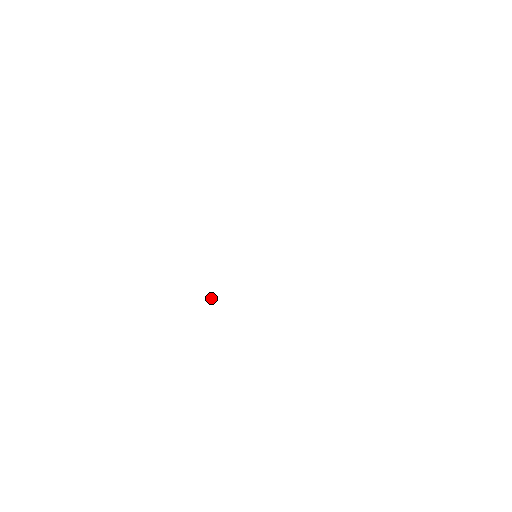
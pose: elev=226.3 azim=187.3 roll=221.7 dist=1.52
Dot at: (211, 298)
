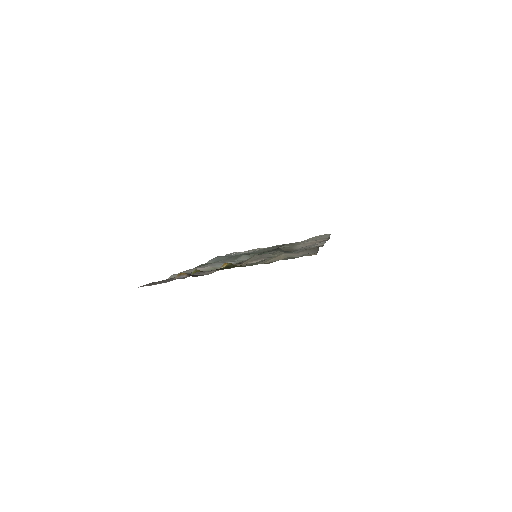
Dot at: (235, 253)
